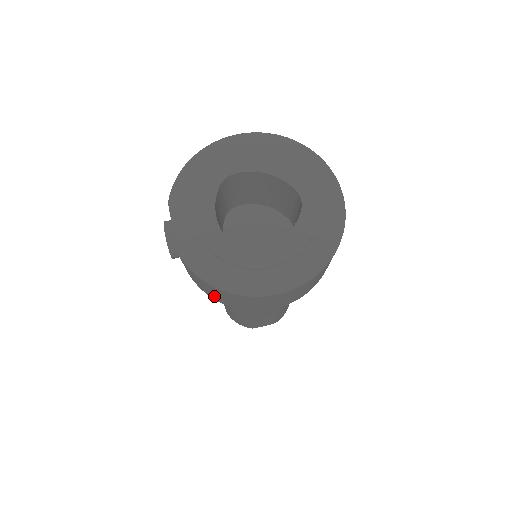
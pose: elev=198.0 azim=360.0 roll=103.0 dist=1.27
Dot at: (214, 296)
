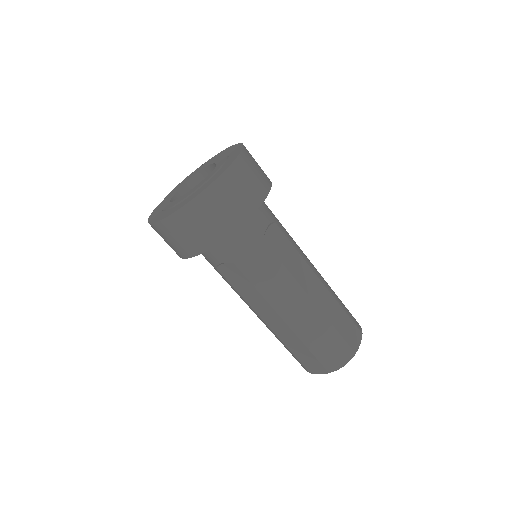
Dot at: occluded
